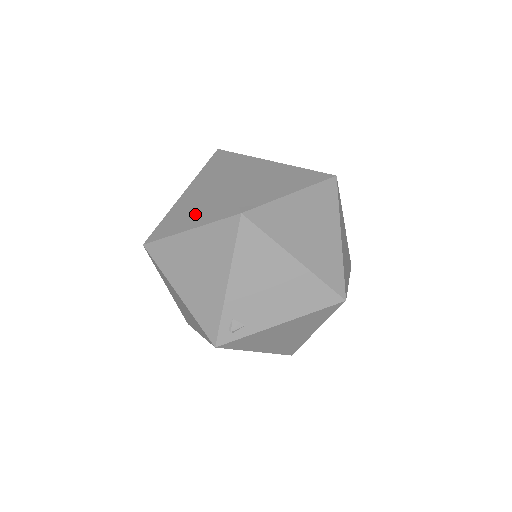
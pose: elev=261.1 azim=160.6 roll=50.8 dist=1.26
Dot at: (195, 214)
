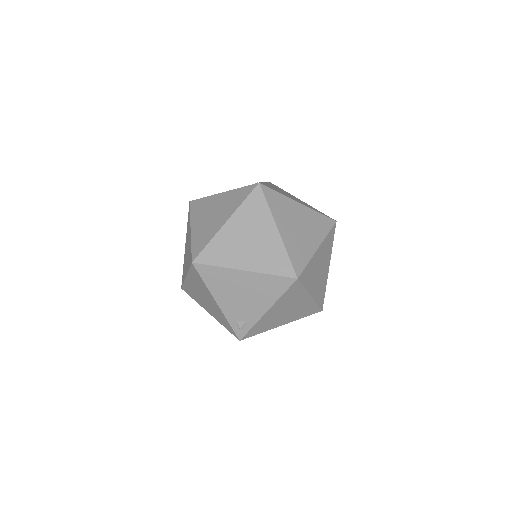
Dot at: (186, 263)
